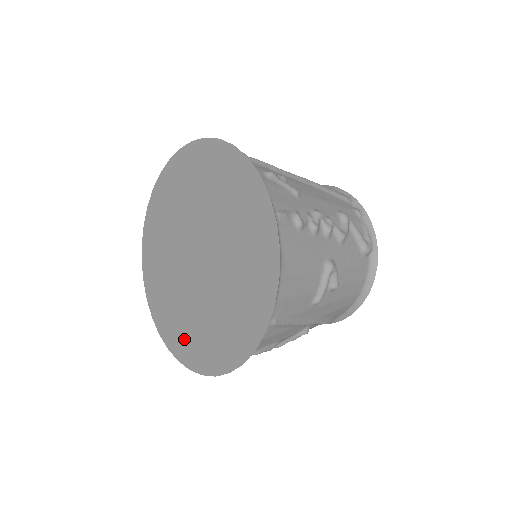
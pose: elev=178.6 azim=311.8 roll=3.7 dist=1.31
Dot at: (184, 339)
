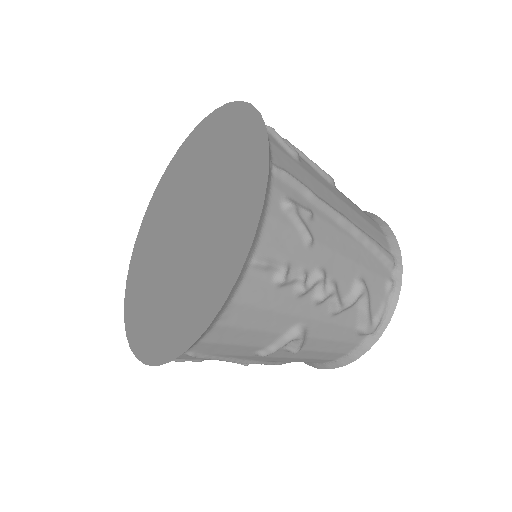
Dot at: (136, 288)
